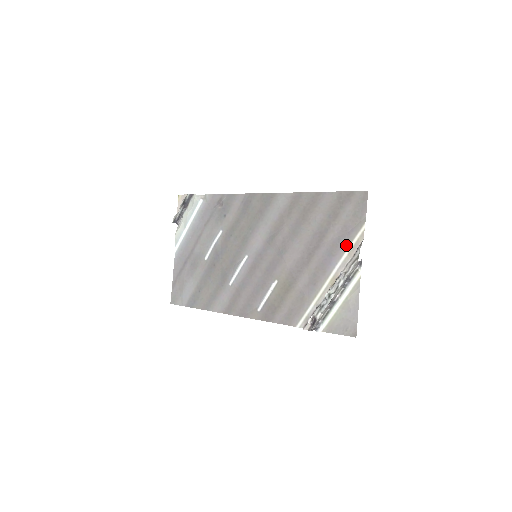
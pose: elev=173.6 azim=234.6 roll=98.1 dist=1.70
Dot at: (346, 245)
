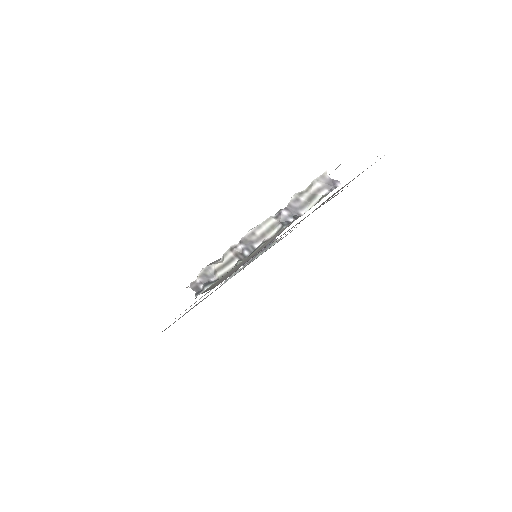
Dot at: occluded
